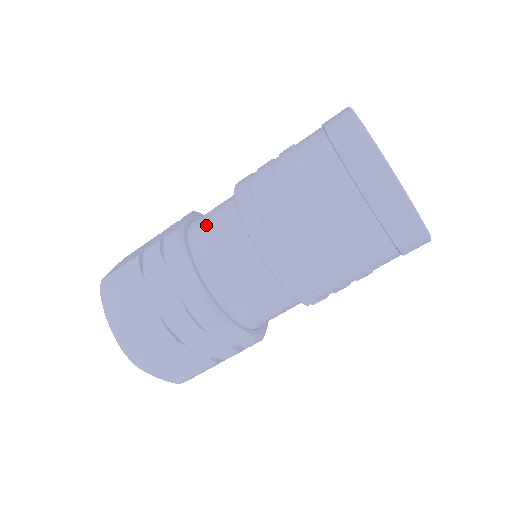
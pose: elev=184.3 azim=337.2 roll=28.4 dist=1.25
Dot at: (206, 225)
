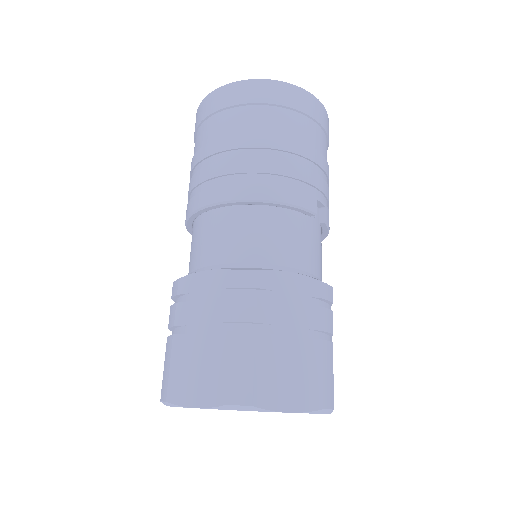
Dot at: (190, 259)
